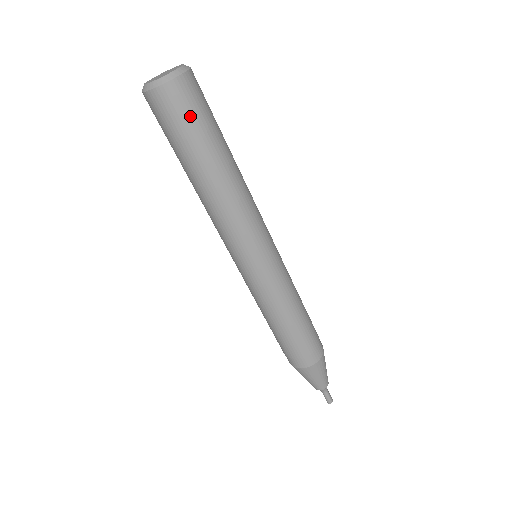
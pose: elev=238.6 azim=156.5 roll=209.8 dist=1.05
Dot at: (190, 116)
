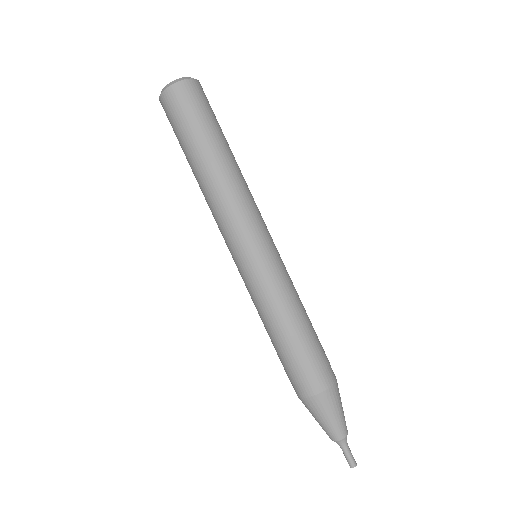
Dot at: (207, 107)
